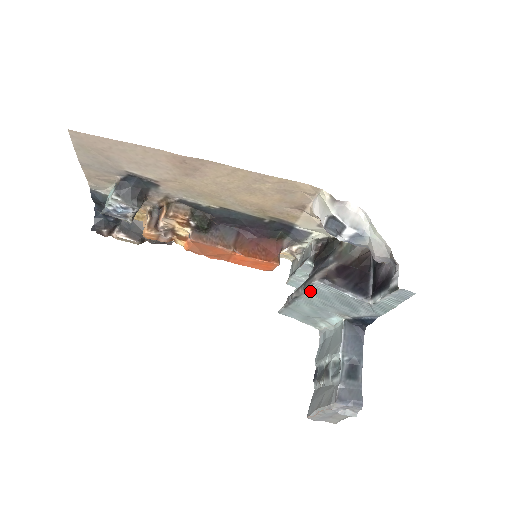
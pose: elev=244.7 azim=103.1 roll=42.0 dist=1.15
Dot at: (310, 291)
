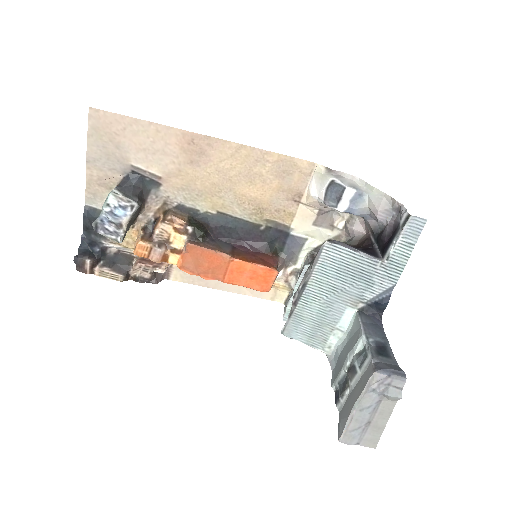
Dot at: (319, 267)
